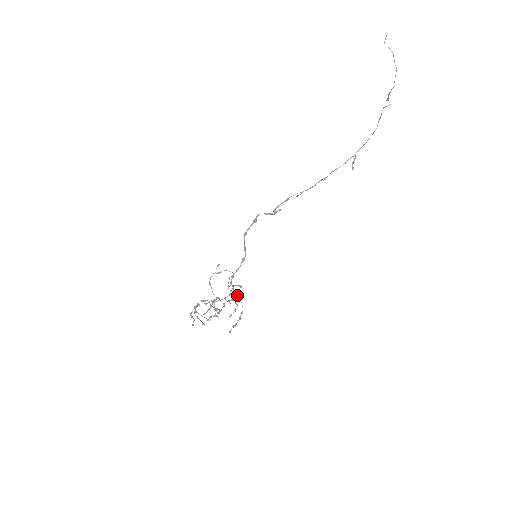
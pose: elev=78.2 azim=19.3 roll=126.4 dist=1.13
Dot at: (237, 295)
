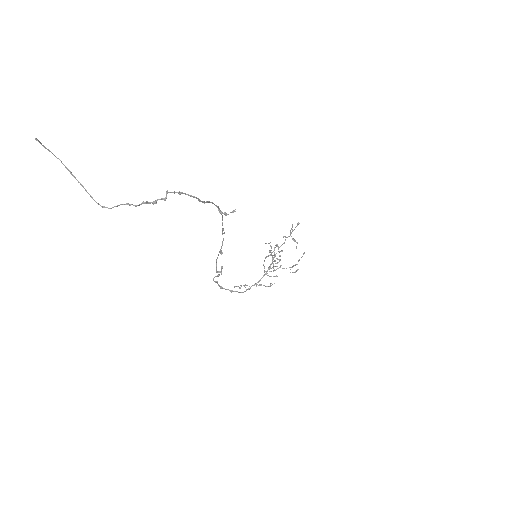
Dot at: occluded
